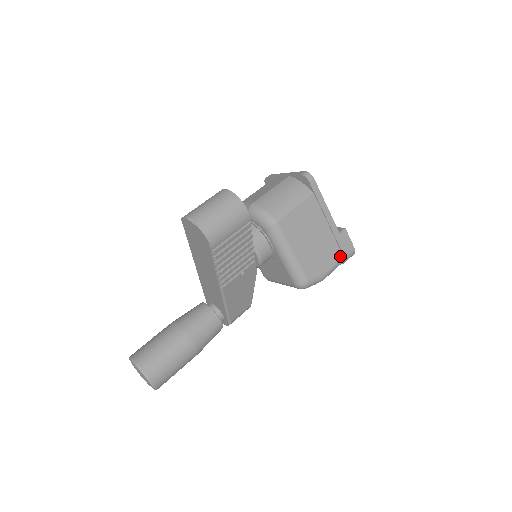
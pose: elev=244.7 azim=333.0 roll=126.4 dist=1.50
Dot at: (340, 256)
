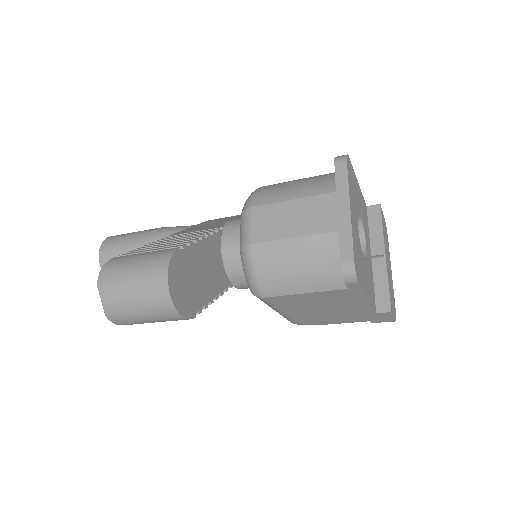
Dot at: (365, 320)
